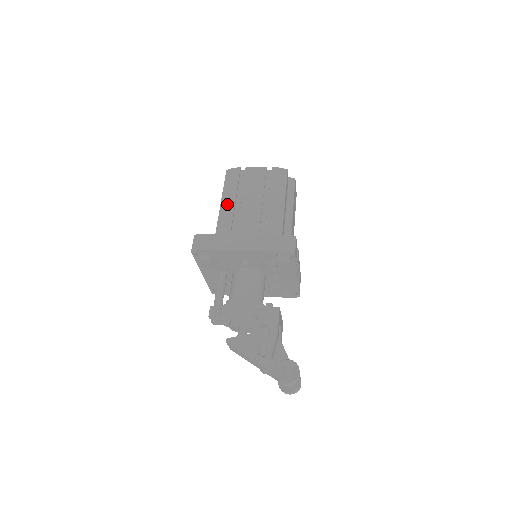
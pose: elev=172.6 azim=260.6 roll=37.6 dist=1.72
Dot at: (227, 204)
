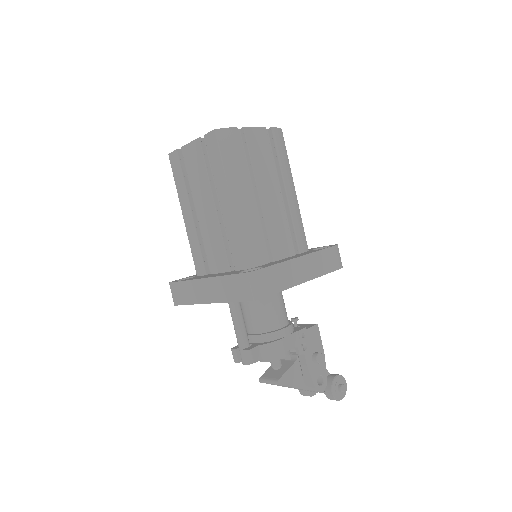
Dot at: (243, 199)
